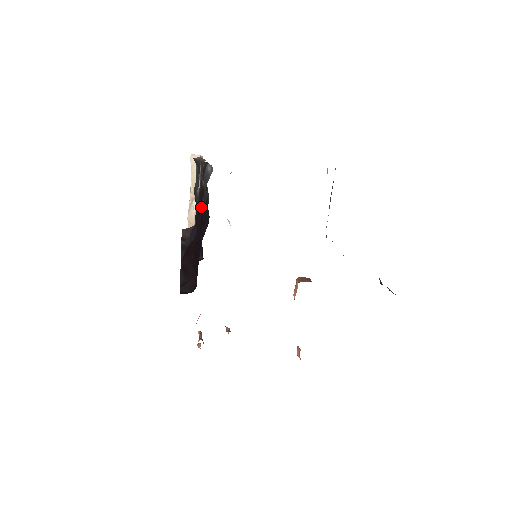
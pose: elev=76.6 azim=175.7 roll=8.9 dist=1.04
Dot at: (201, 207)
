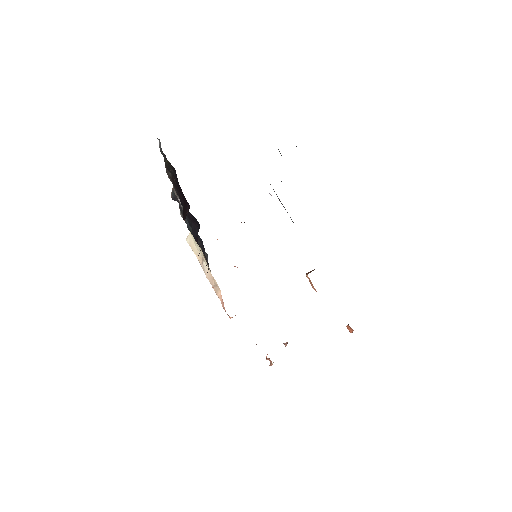
Dot at: (177, 187)
